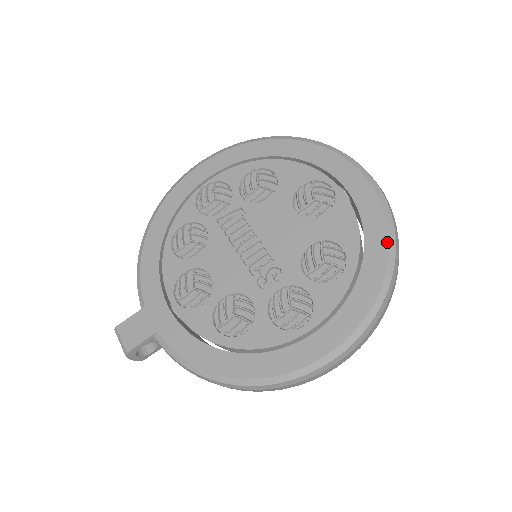
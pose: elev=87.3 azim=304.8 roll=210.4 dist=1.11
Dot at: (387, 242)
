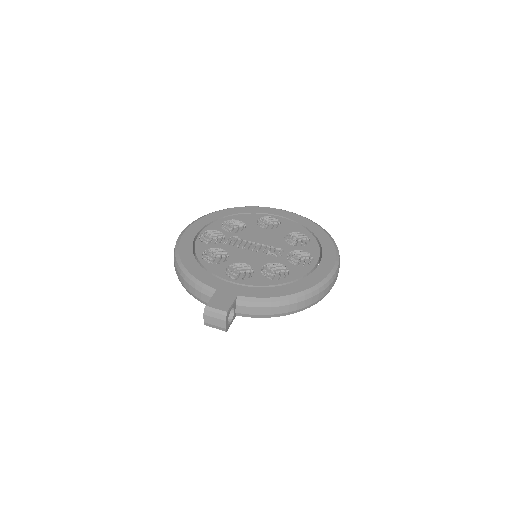
Dot at: (317, 225)
